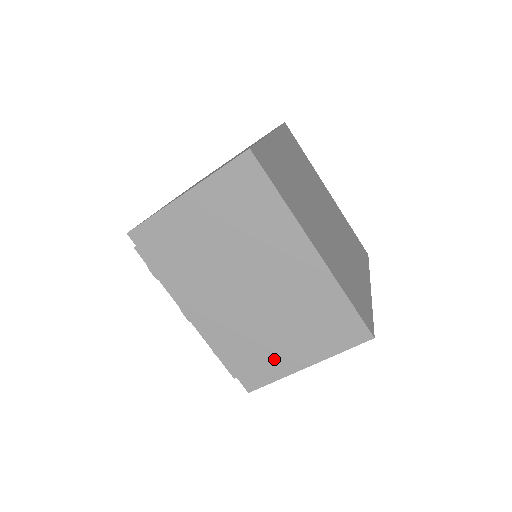
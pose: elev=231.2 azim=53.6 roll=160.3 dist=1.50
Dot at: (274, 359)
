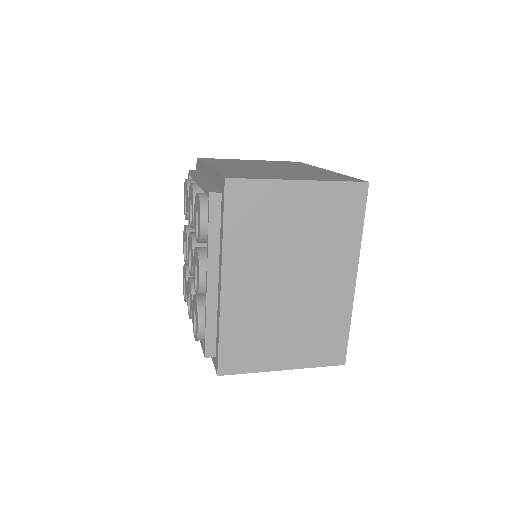
Dot at: (263, 353)
